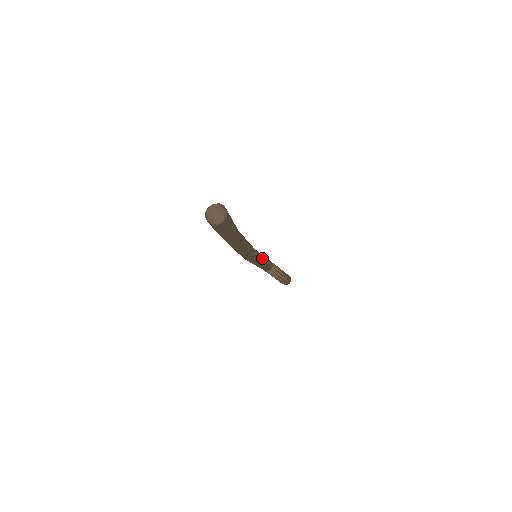
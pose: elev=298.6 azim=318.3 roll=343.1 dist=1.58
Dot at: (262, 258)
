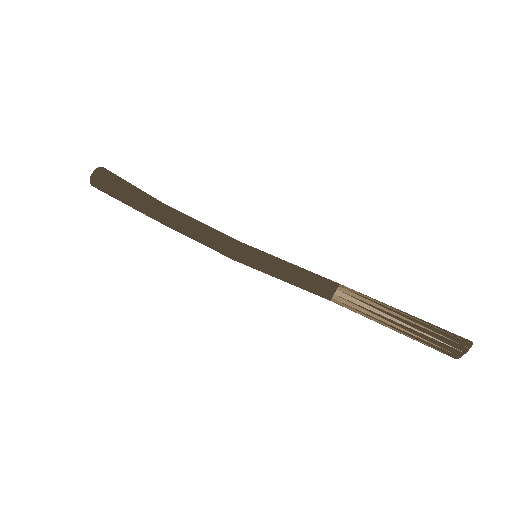
Dot at: (270, 259)
